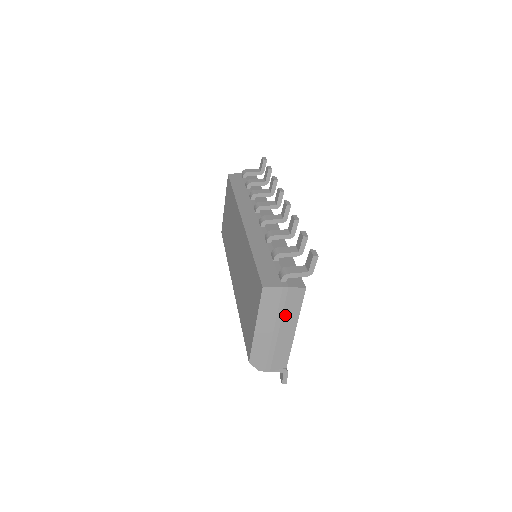
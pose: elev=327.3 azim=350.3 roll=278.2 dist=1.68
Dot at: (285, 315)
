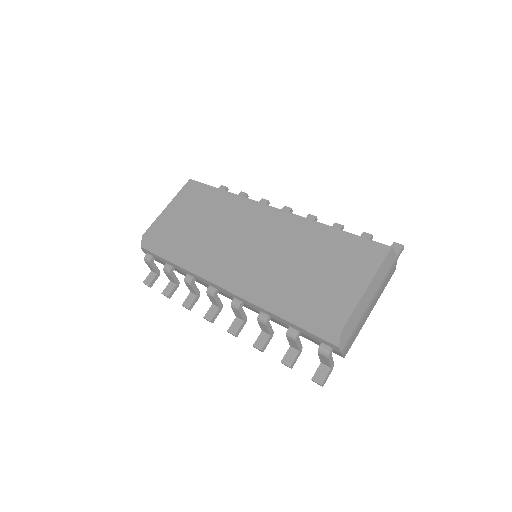
Dot at: (381, 288)
